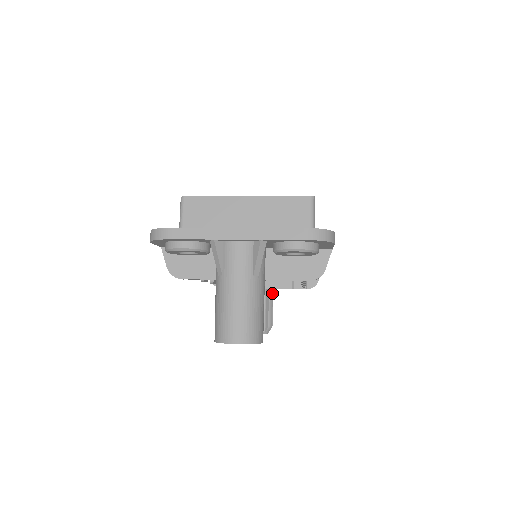
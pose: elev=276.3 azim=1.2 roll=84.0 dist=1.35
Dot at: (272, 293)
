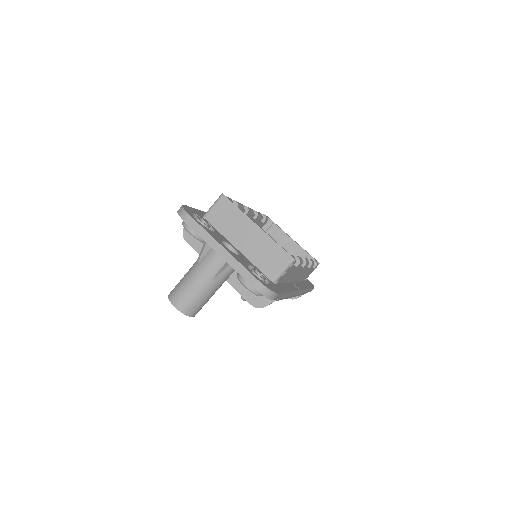
Dot at: occluded
